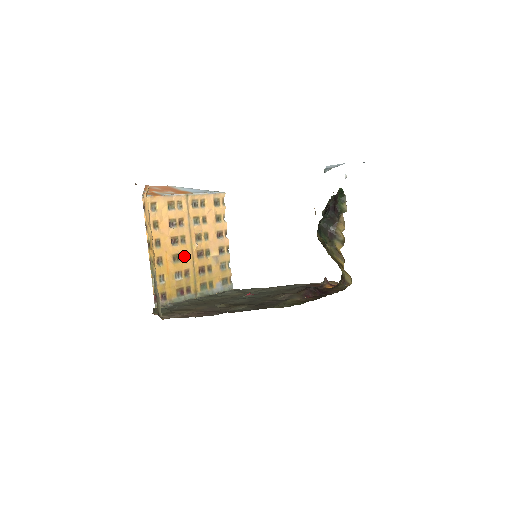
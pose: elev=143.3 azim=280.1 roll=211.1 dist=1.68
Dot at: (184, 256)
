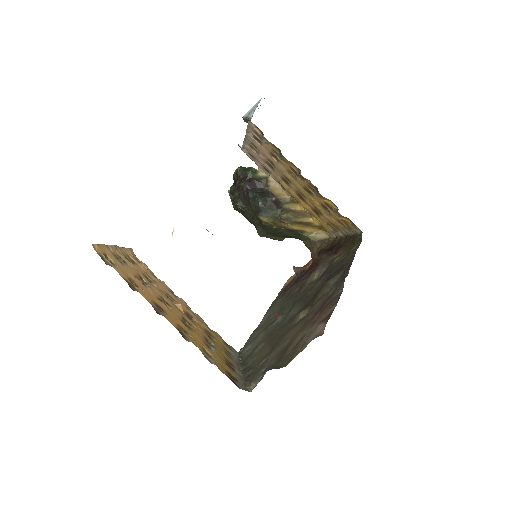
Dot at: (186, 322)
